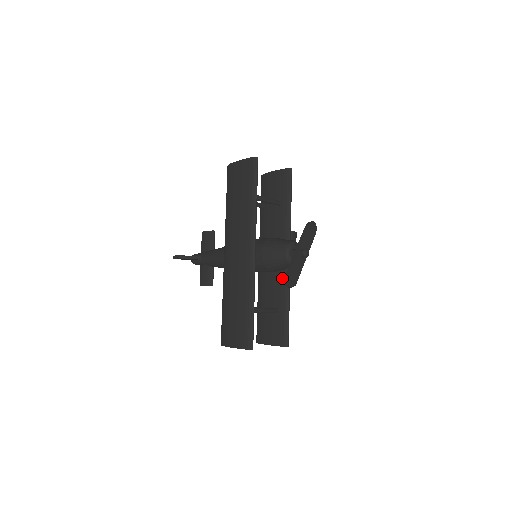
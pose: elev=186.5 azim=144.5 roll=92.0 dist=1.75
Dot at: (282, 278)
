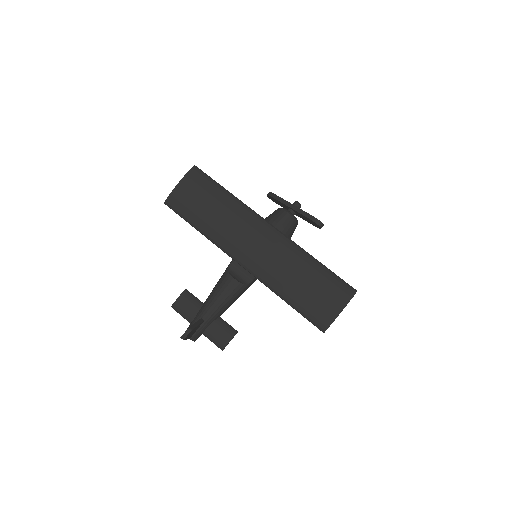
Dot at: occluded
